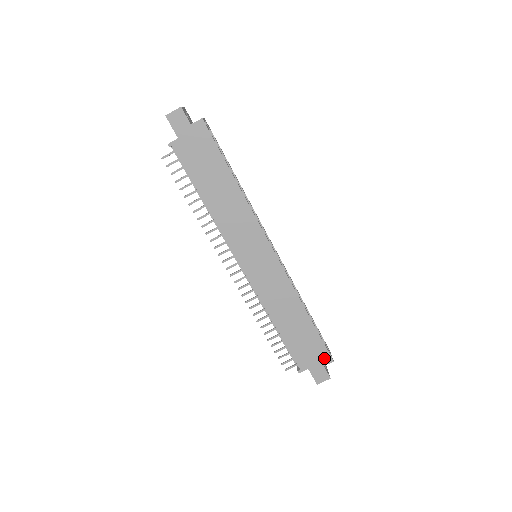
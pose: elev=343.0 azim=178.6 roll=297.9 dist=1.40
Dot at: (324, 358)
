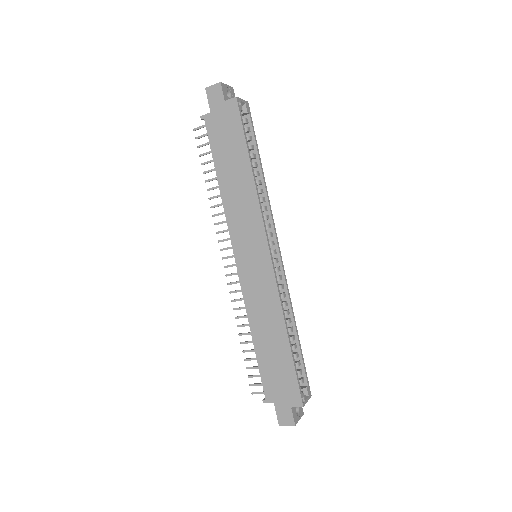
Dot at: (294, 398)
